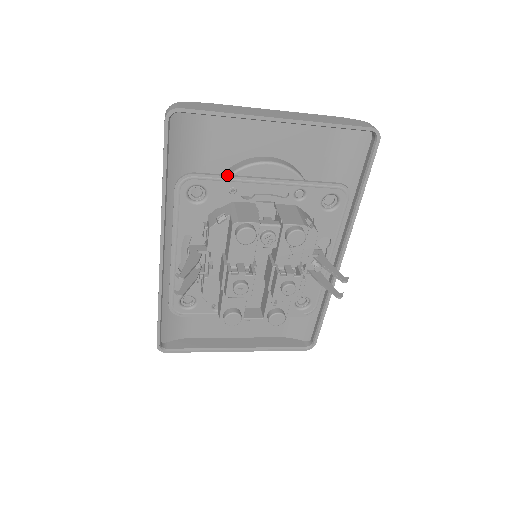
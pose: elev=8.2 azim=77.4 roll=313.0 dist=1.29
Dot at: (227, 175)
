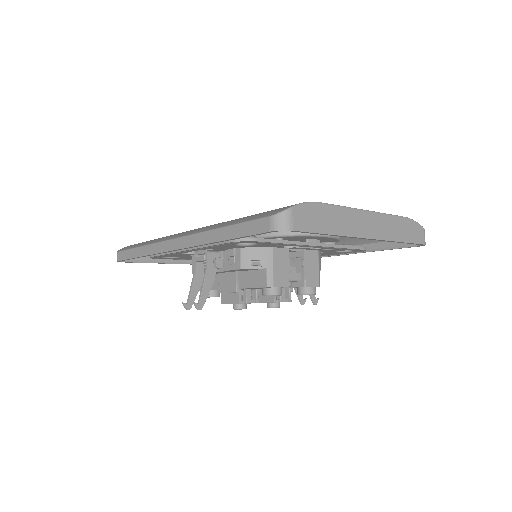
Dot at: (285, 242)
